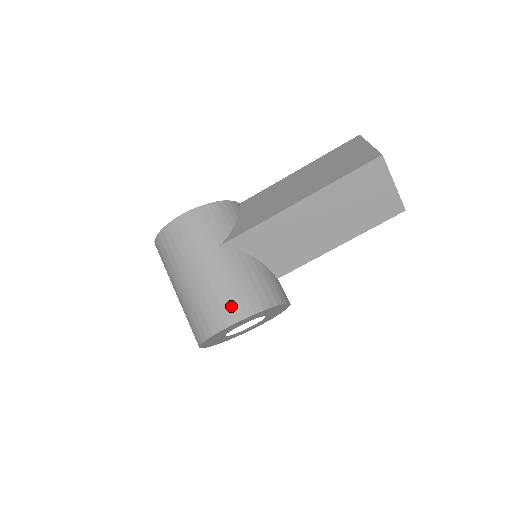
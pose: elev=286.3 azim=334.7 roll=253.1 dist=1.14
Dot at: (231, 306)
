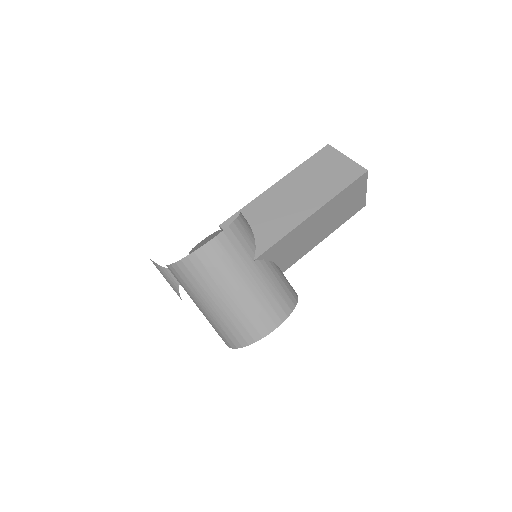
Dot at: (276, 311)
